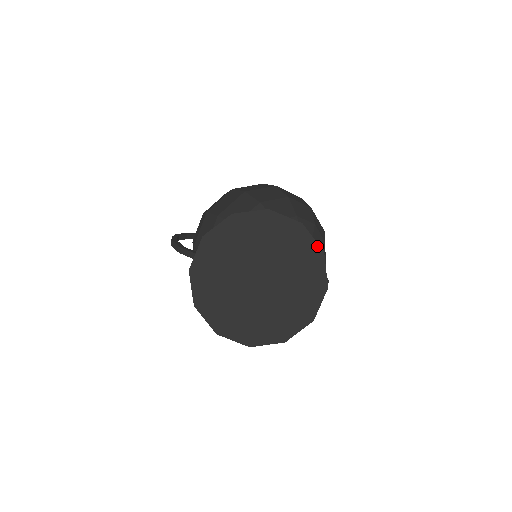
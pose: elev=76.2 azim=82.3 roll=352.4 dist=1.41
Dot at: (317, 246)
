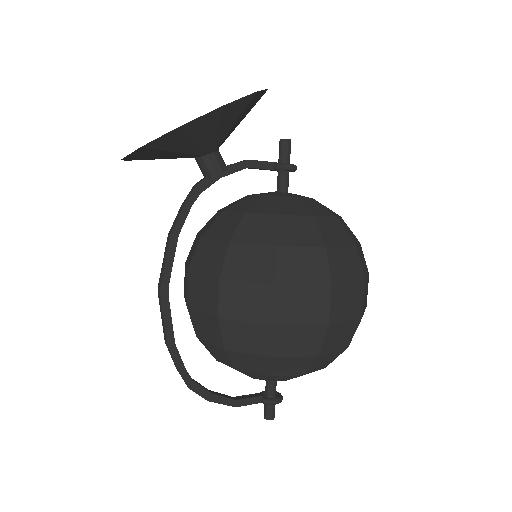
Dot at: occluded
